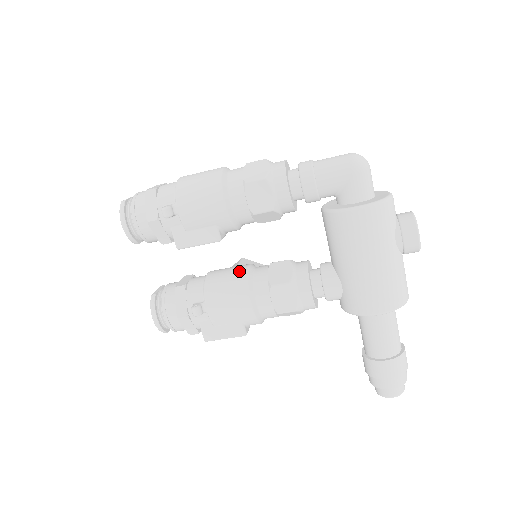
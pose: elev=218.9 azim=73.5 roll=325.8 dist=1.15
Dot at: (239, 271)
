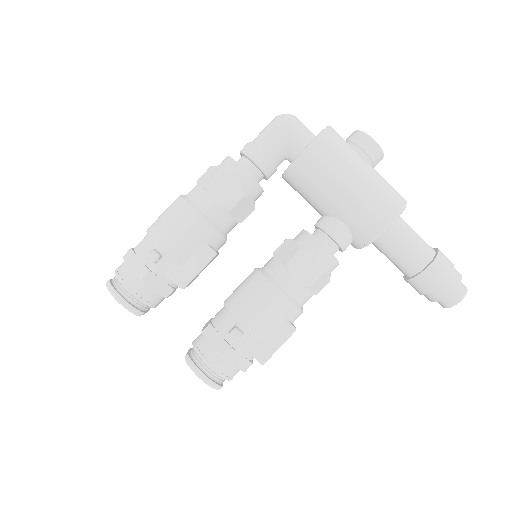
Dot at: (250, 277)
